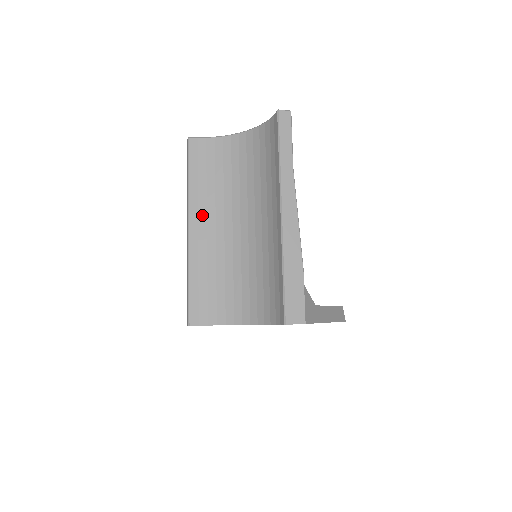
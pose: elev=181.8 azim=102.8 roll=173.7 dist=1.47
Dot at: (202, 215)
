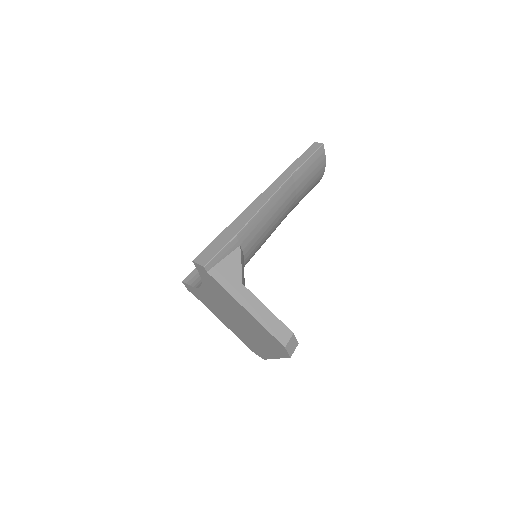
Dot at: occluded
